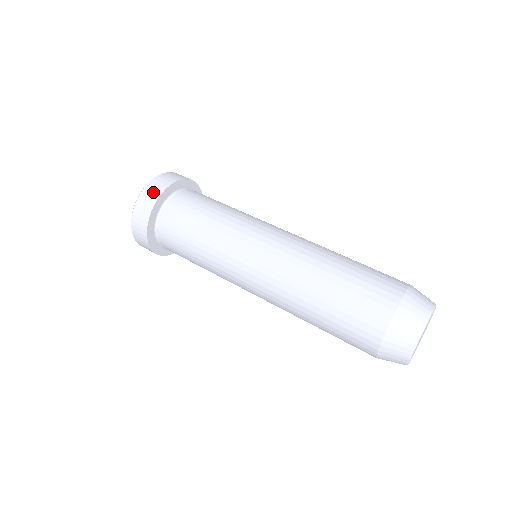
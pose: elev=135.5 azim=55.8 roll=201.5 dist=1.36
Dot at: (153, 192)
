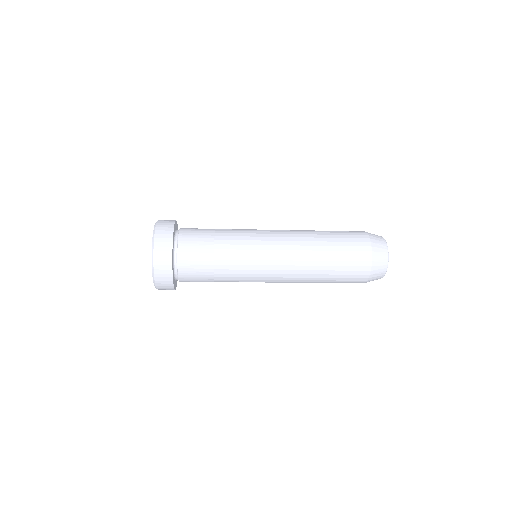
Dot at: occluded
